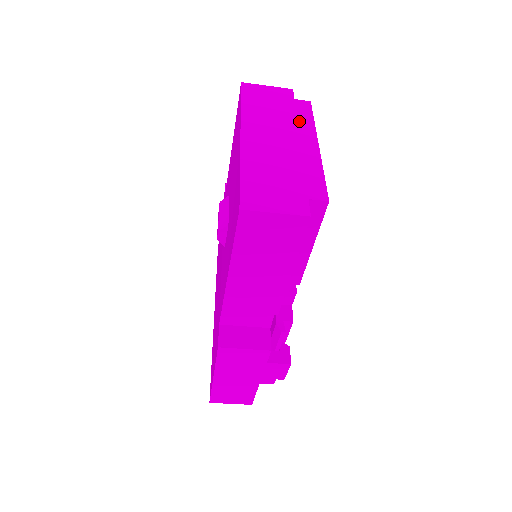
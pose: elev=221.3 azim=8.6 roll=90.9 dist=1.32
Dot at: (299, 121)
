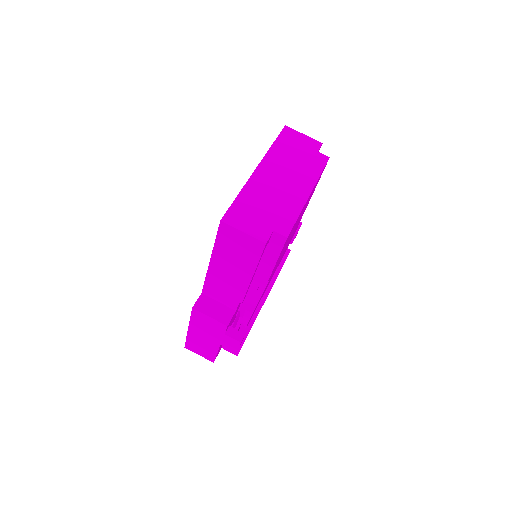
Dot at: (309, 170)
